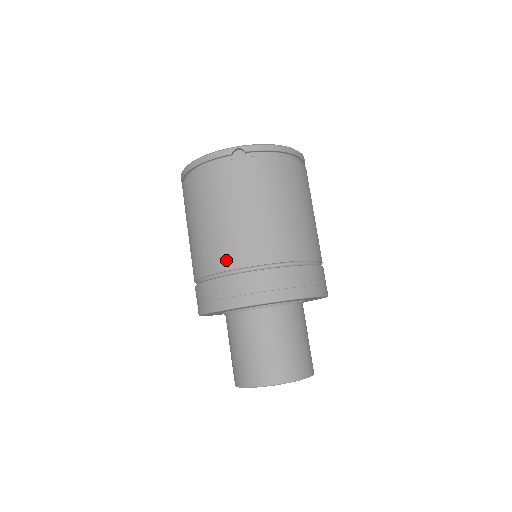
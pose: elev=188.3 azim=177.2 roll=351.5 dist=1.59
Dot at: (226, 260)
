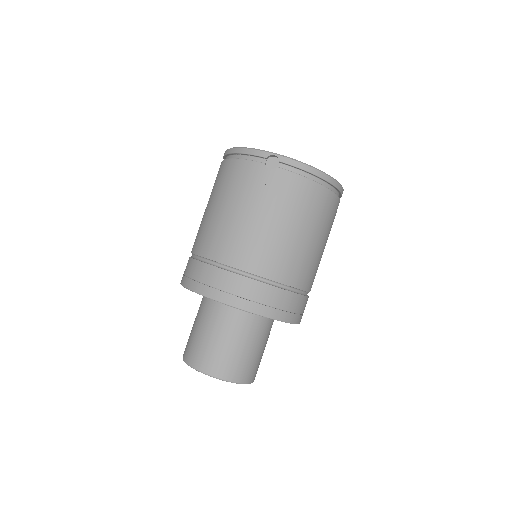
Dot at: (216, 250)
